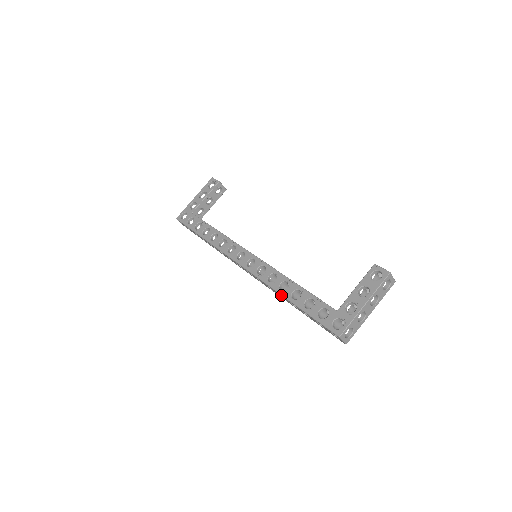
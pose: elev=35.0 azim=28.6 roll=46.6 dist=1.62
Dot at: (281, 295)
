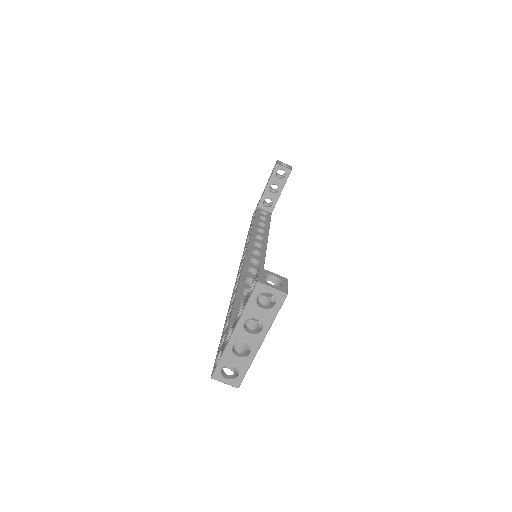
Dot at: (228, 310)
